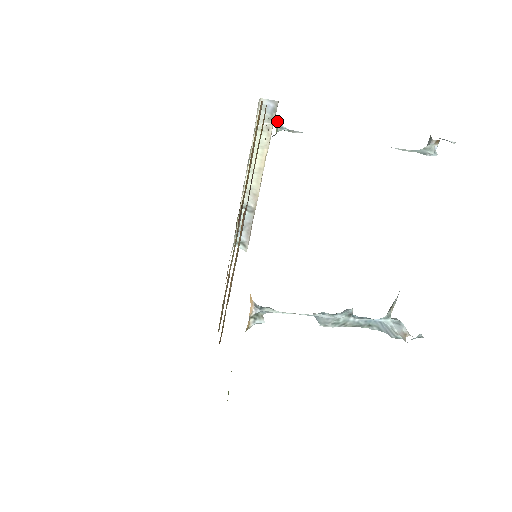
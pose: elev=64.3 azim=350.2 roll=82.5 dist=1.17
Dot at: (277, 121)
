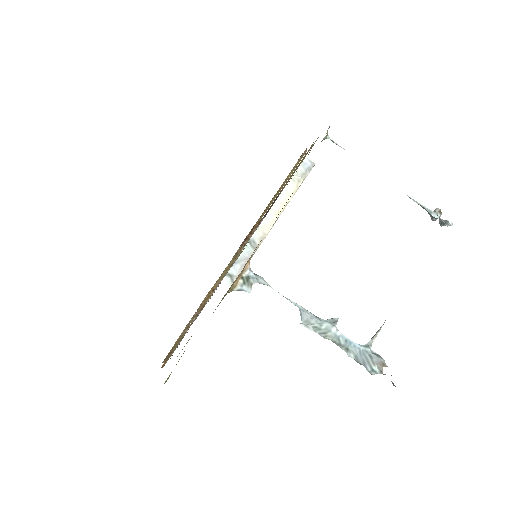
Dot at: occluded
